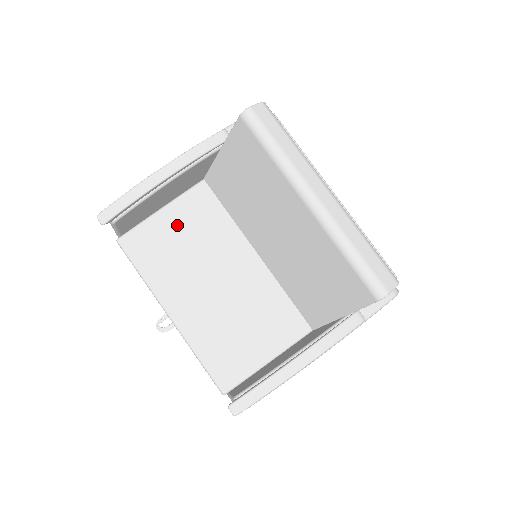
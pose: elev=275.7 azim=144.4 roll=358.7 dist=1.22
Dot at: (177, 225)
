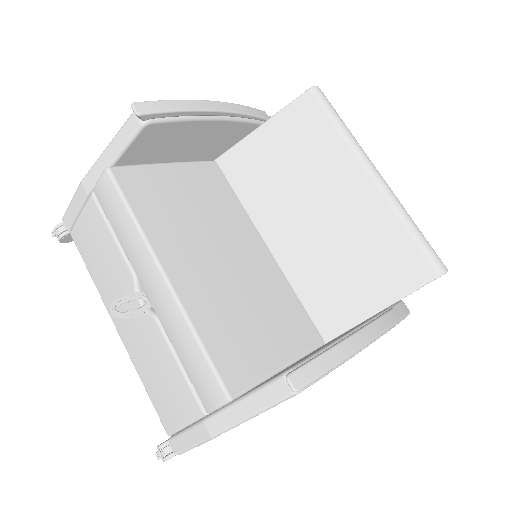
Dot at: (185, 185)
